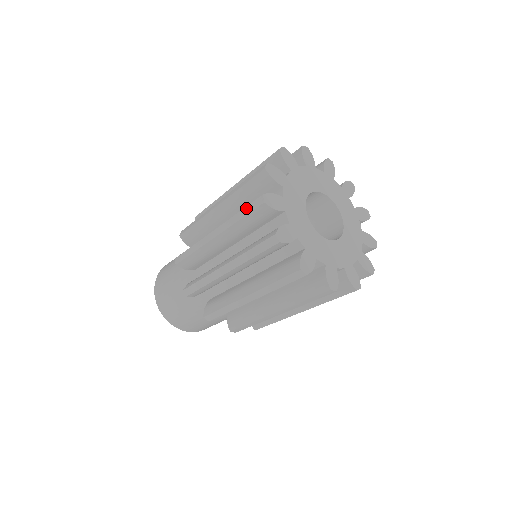
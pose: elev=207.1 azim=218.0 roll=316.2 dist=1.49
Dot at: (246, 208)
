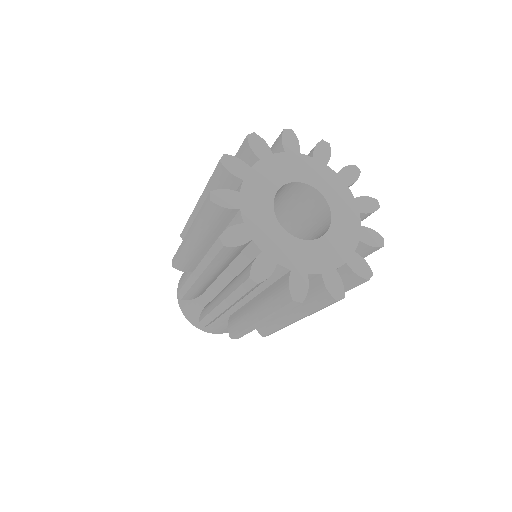
Dot at: occluded
